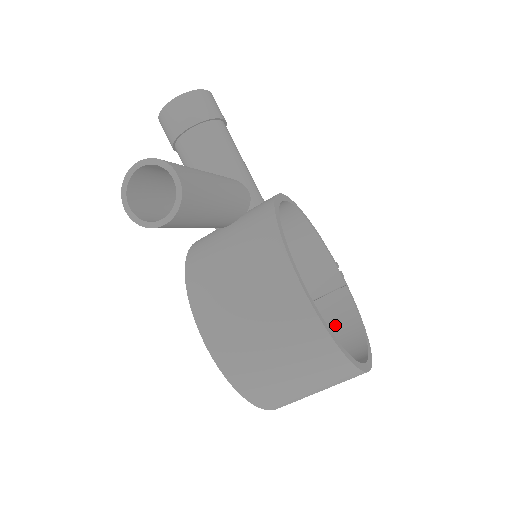
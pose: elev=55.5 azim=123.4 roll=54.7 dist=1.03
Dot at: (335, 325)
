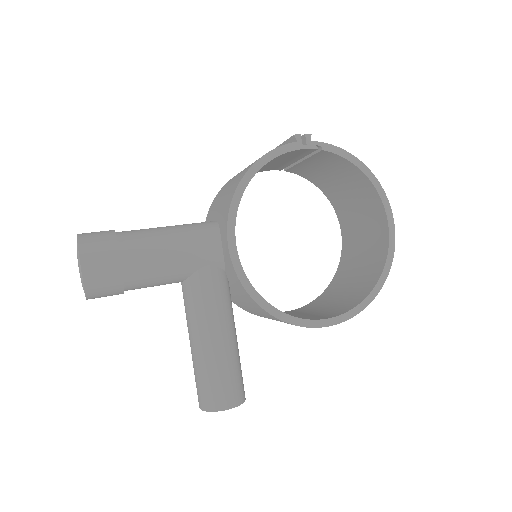
Dot at: (339, 170)
